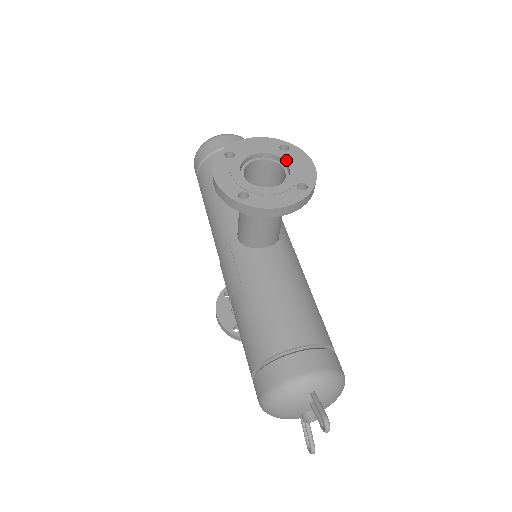
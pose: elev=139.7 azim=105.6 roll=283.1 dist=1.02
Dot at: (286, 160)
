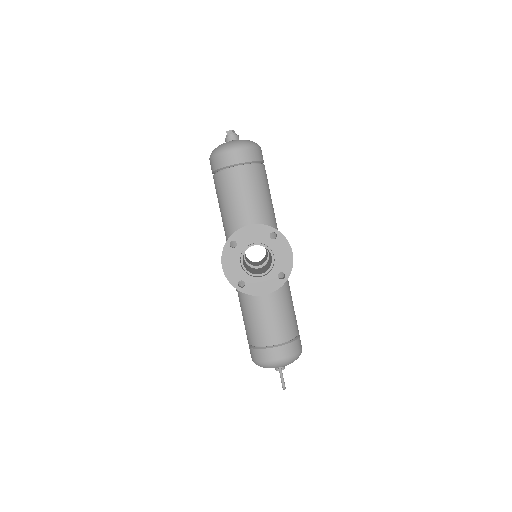
Dot at: (273, 250)
